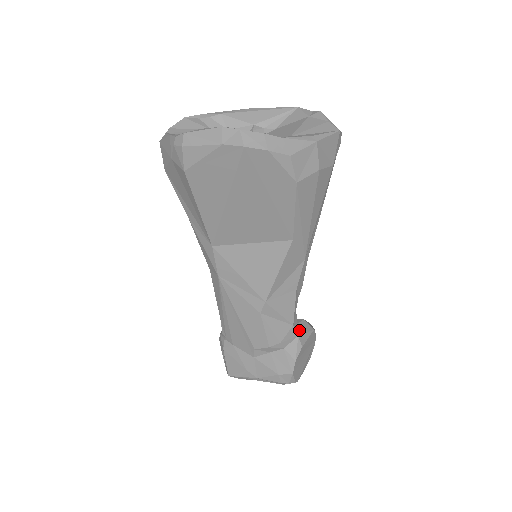
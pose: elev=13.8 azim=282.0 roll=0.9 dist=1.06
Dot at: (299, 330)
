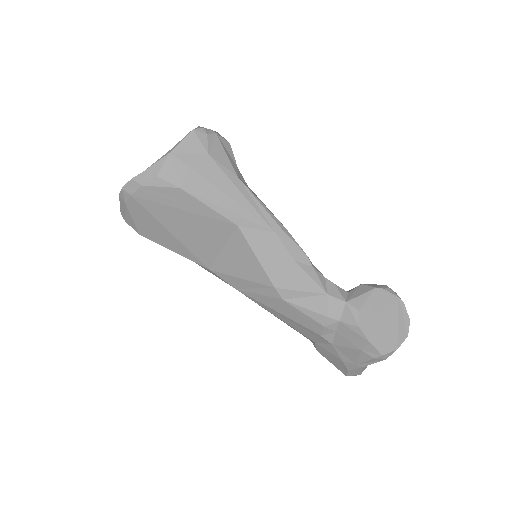
Dot at: (350, 296)
